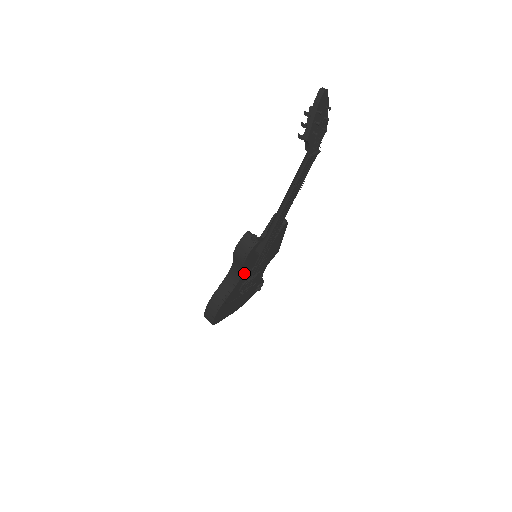
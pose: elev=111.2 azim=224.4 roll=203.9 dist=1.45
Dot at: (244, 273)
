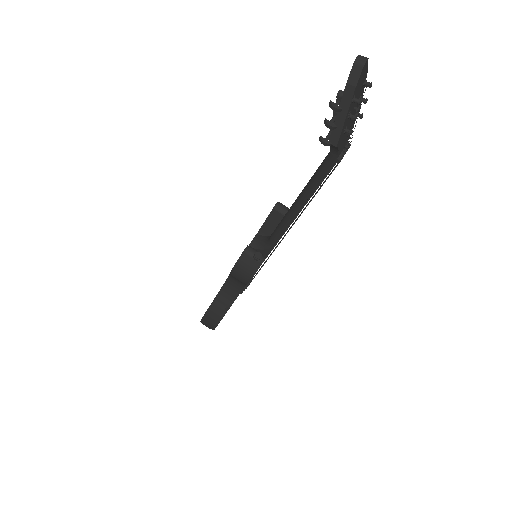
Dot at: occluded
